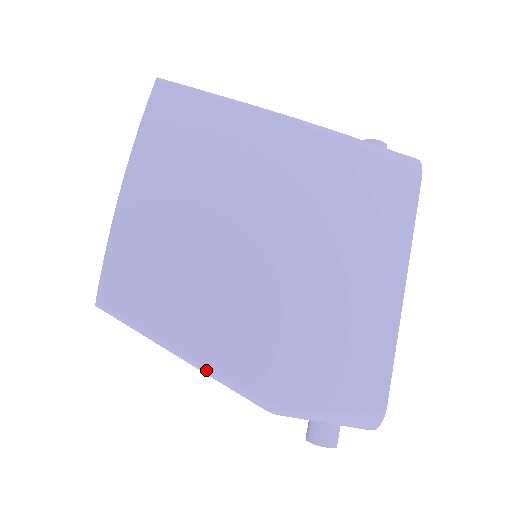
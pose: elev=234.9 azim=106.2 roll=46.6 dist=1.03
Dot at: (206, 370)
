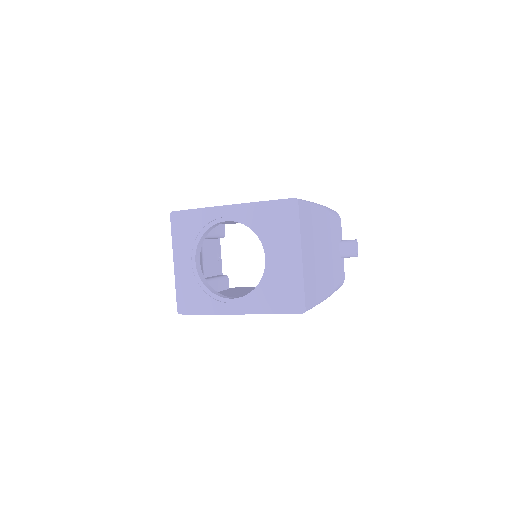
Dot at: occluded
